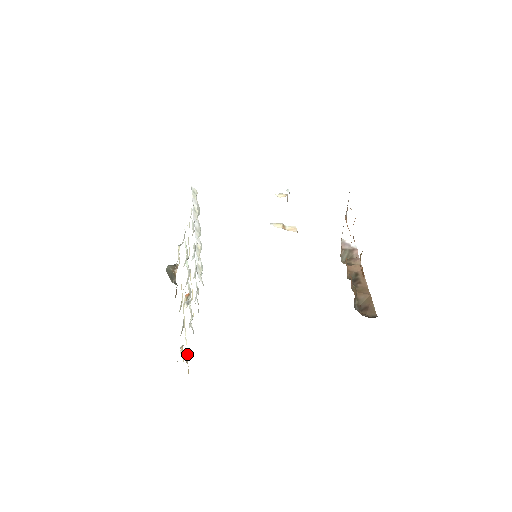
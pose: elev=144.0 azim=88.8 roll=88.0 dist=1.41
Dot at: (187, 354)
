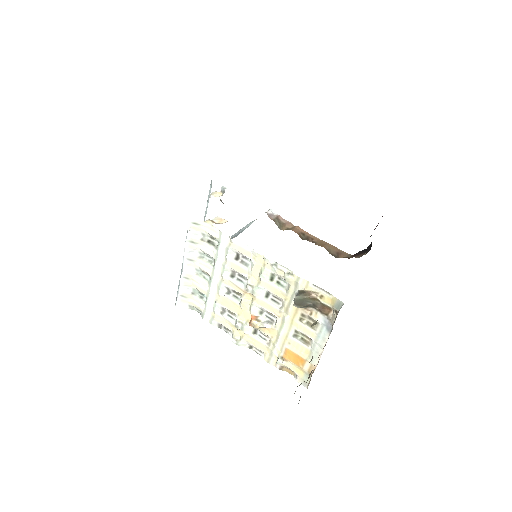
Dot at: occluded
